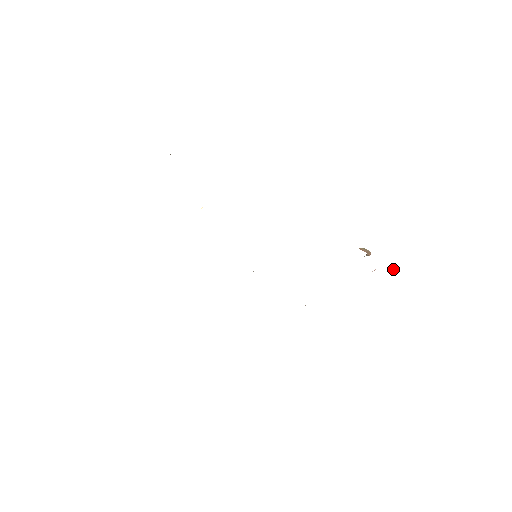
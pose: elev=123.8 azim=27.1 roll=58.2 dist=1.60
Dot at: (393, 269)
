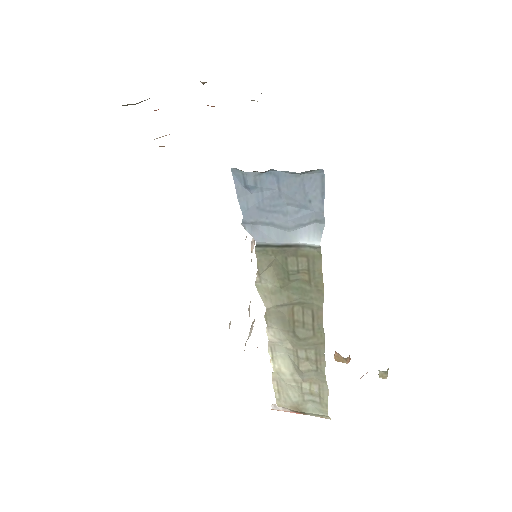
Dot at: (386, 377)
